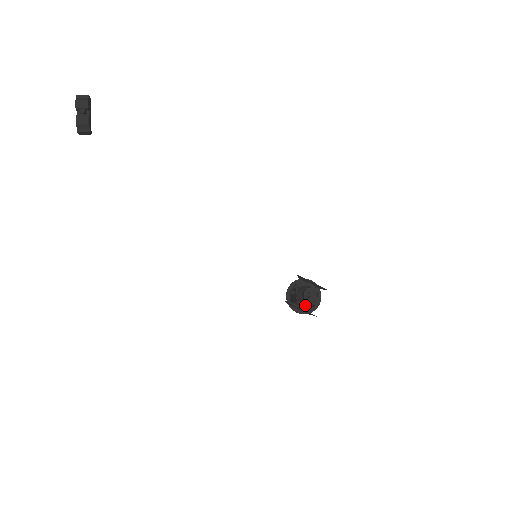
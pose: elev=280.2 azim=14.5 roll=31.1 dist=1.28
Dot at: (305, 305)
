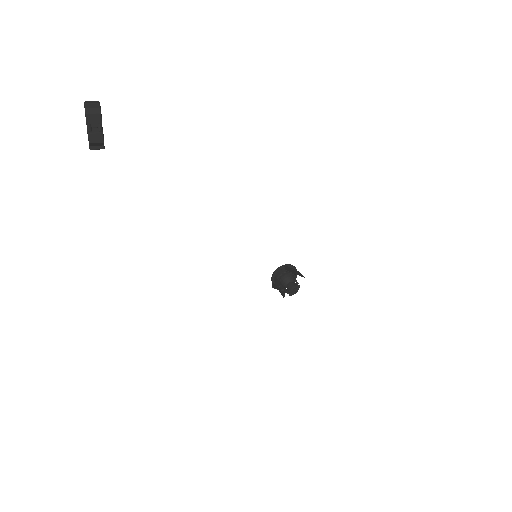
Dot at: occluded
